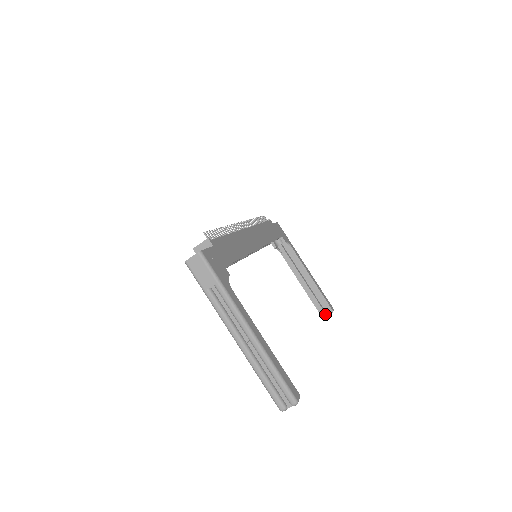
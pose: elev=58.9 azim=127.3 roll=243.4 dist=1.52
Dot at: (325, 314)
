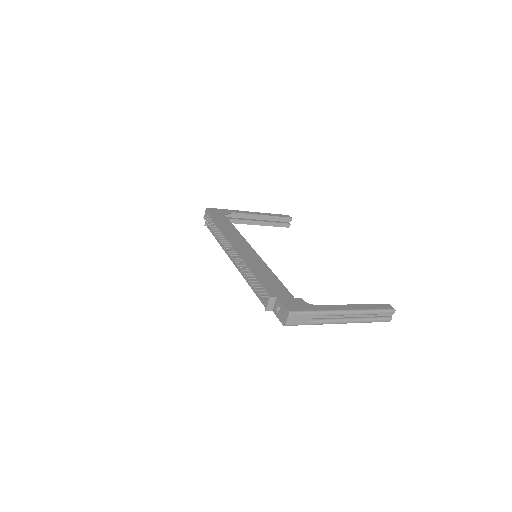
Dot at: (289, 224)
